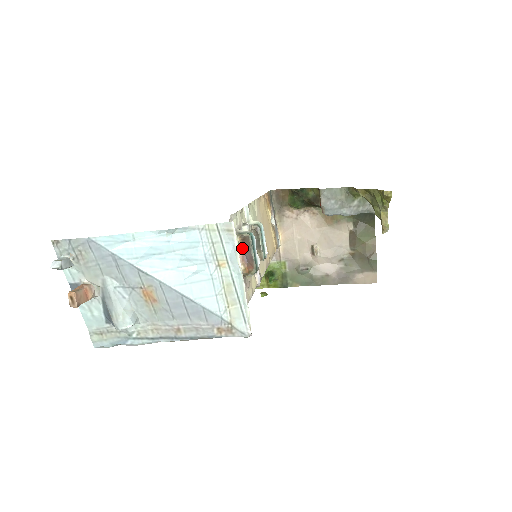
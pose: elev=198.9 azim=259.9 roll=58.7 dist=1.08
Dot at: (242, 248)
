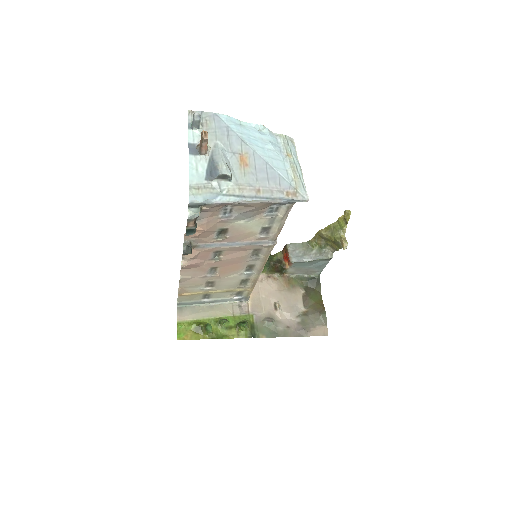
Dot at: occluded
